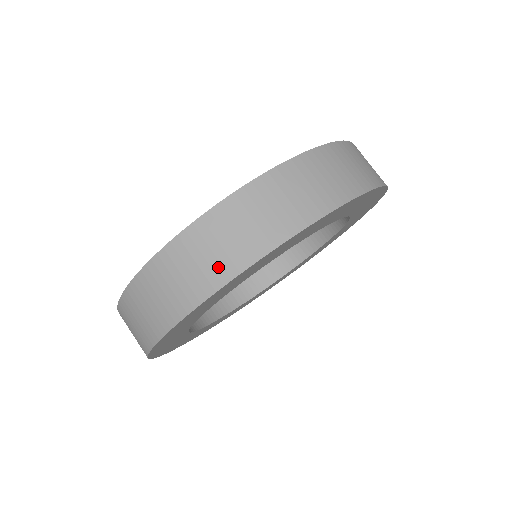
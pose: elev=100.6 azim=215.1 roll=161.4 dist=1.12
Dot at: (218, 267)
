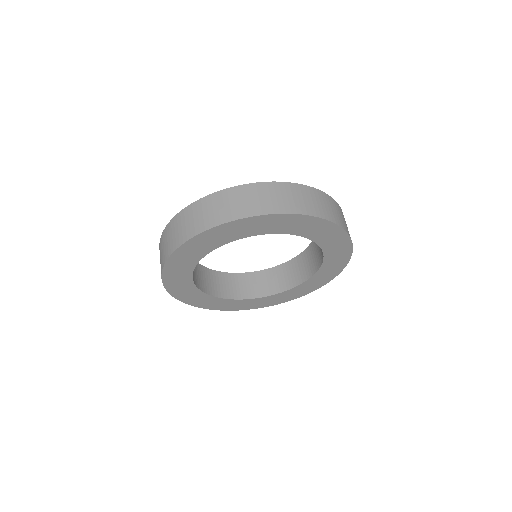
Dot at: (317, 209)
